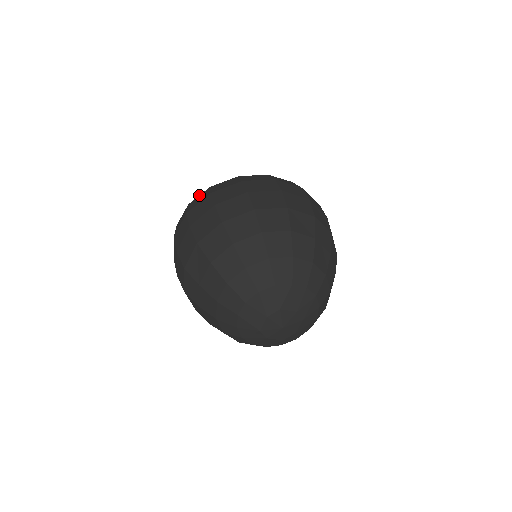
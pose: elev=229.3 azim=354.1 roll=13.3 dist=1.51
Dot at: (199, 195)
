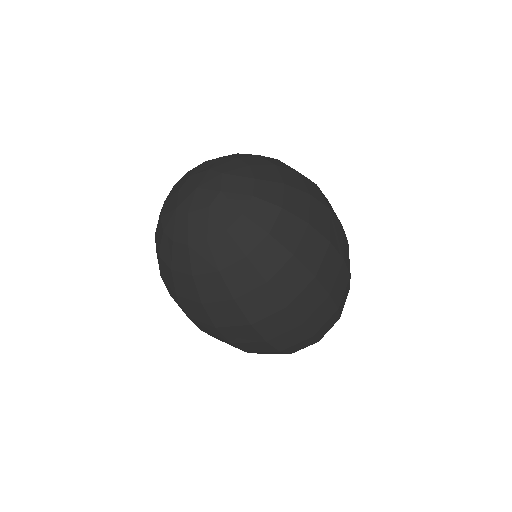
Dot at: occluded
